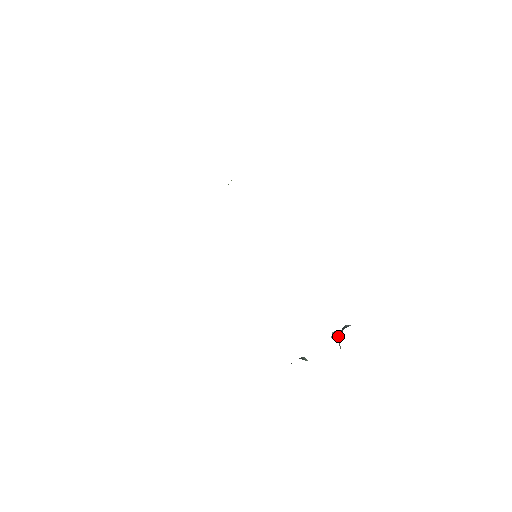
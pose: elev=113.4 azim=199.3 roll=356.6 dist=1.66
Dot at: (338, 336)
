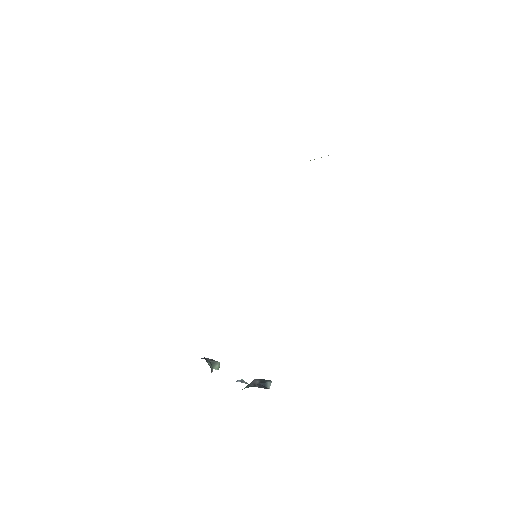
Dot at: (251, 383)
